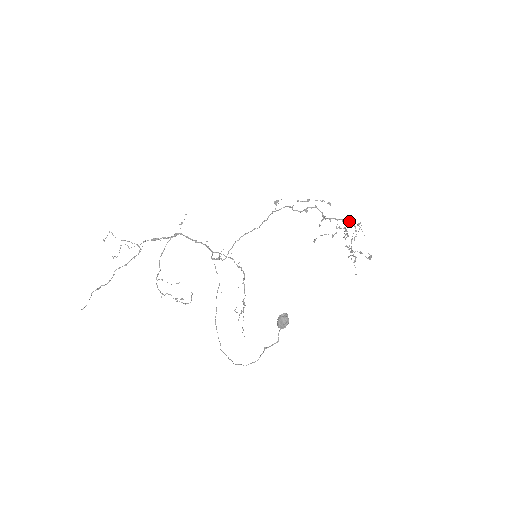
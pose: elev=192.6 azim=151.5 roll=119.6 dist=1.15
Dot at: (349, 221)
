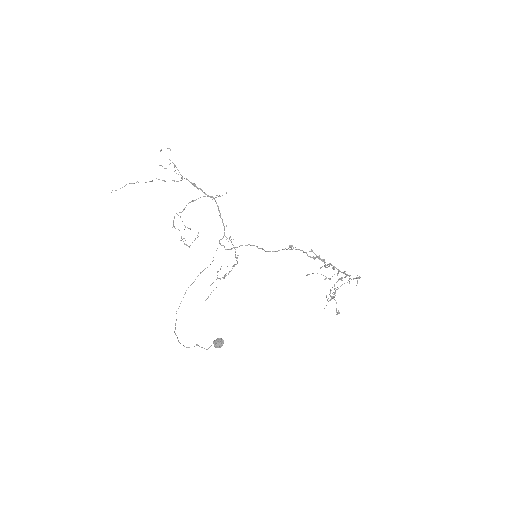
Dot at: (348, 275)
